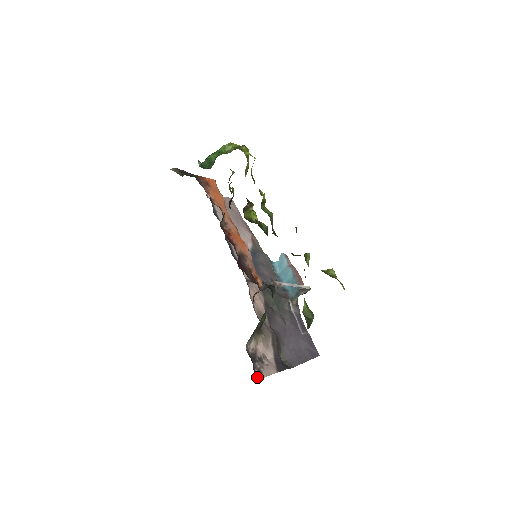
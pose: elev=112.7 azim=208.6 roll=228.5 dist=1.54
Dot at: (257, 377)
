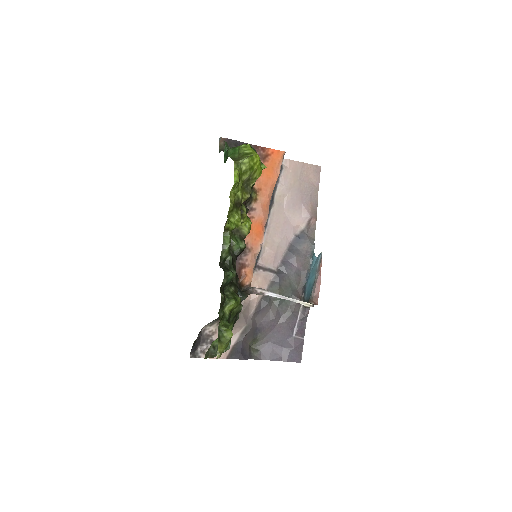
Dot at: (195, 355)
